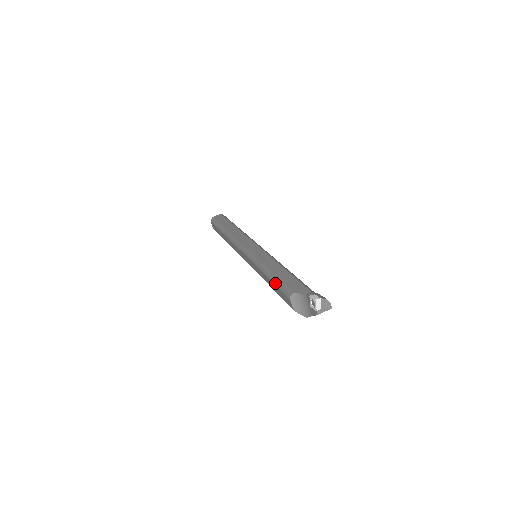
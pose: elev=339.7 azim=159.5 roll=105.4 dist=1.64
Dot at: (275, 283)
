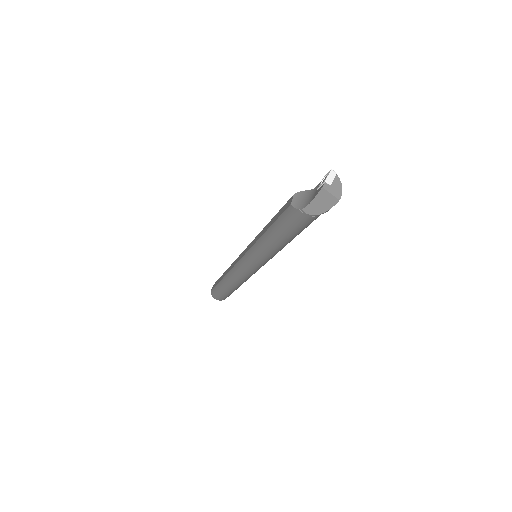
Dot at: occluded
